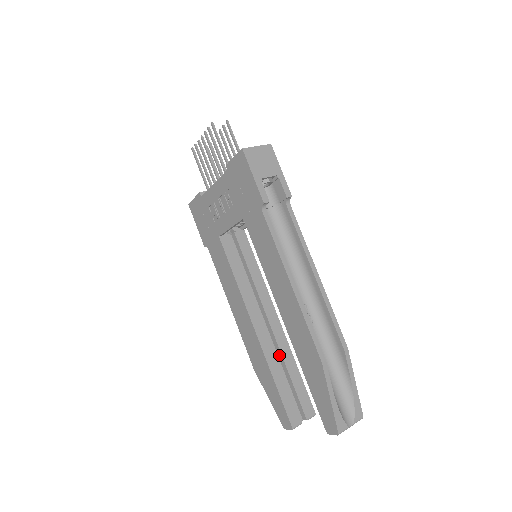
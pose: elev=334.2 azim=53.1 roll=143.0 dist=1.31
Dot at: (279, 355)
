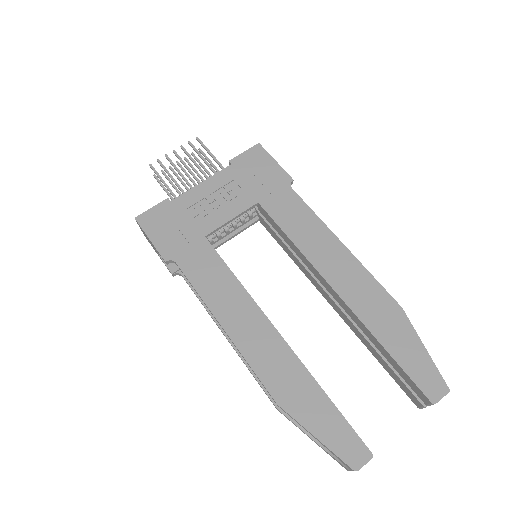
Dot at: occluded
